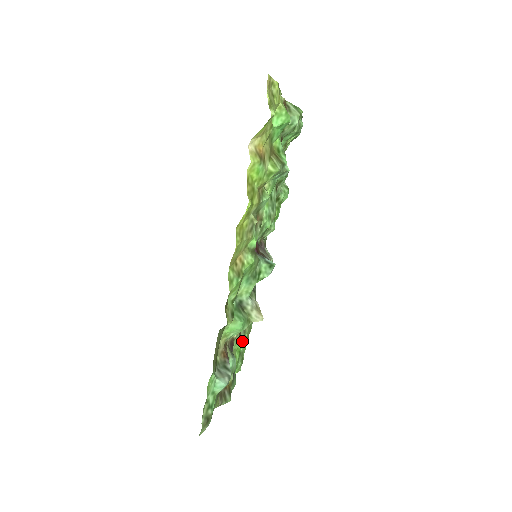
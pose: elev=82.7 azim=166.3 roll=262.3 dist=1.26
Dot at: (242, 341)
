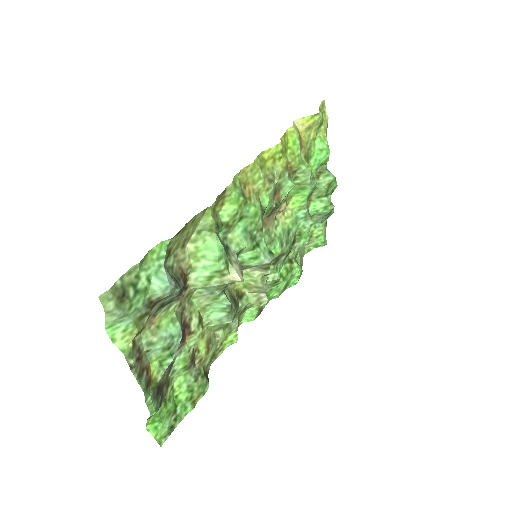
Dot at: (186, 392)
